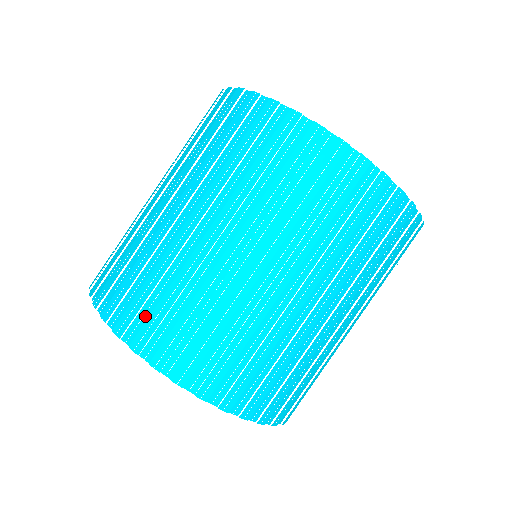
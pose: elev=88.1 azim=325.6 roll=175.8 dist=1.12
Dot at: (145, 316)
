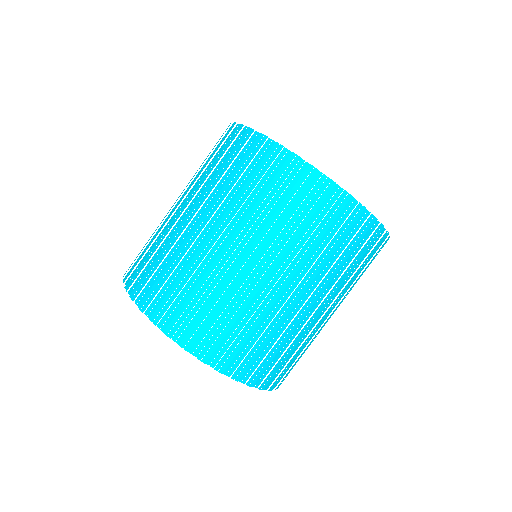
Dot at: (143, 275)
